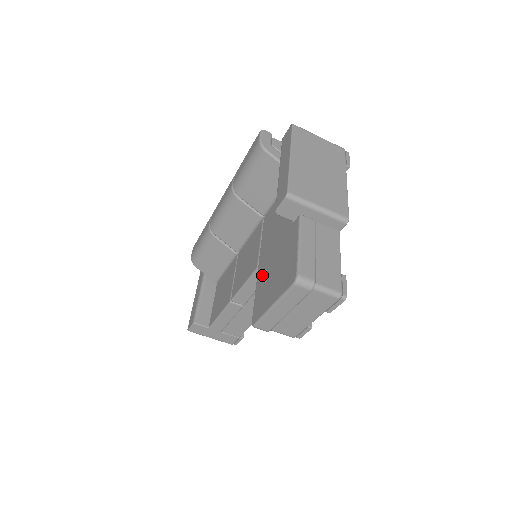
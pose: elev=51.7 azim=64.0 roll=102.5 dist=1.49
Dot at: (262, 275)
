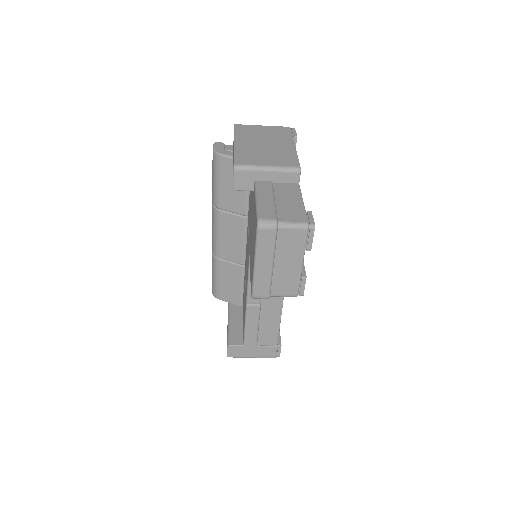
Dot at: (250, 254)
